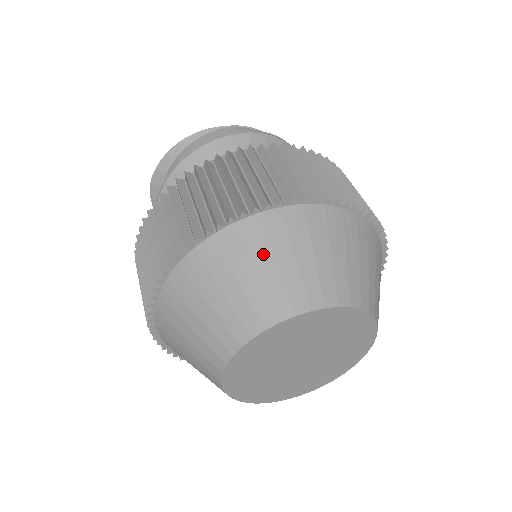
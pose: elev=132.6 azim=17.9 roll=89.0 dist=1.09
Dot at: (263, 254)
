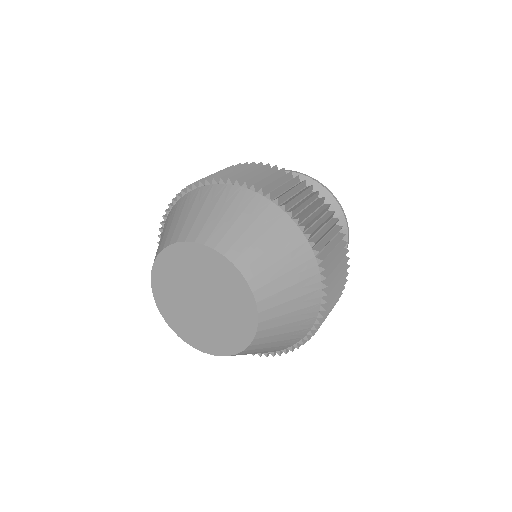
Dot at: (165, 228)
